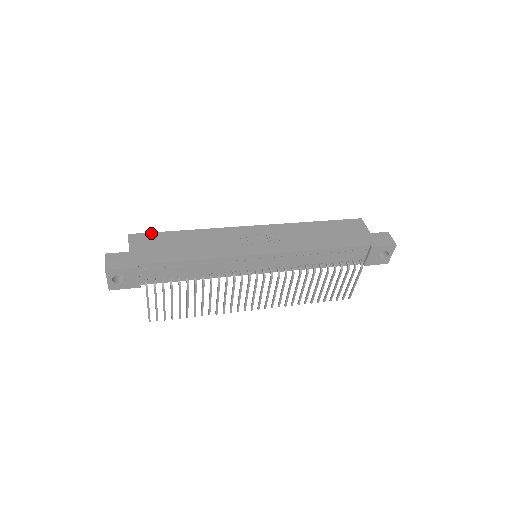
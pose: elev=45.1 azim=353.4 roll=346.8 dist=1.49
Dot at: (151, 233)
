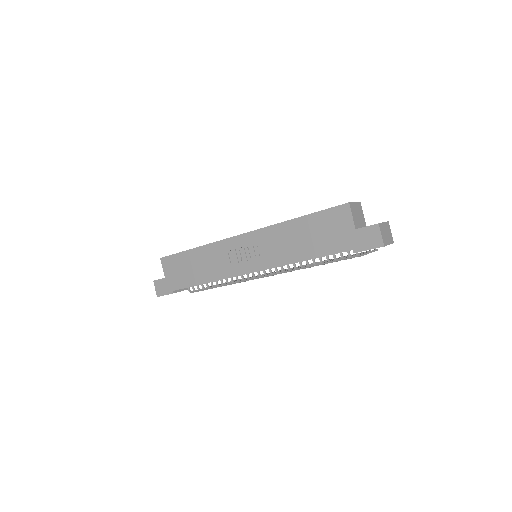
Dot at: (172, 255)
